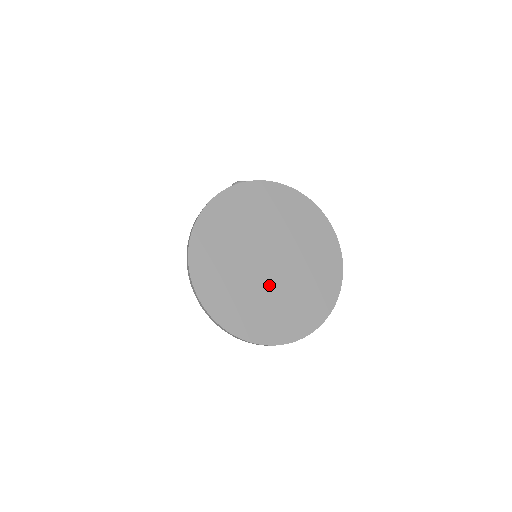
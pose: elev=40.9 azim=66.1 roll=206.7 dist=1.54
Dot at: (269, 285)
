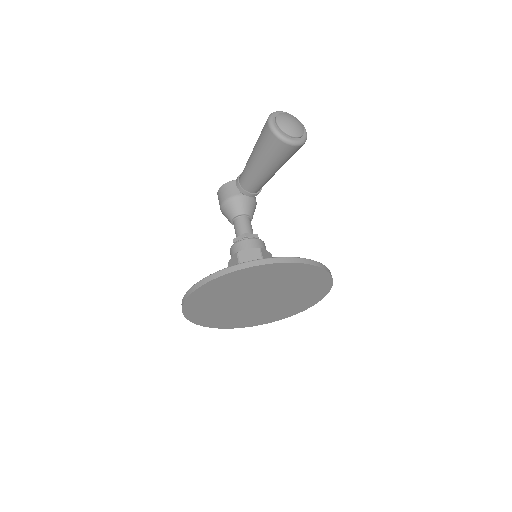
Dot at: (251, 309)
